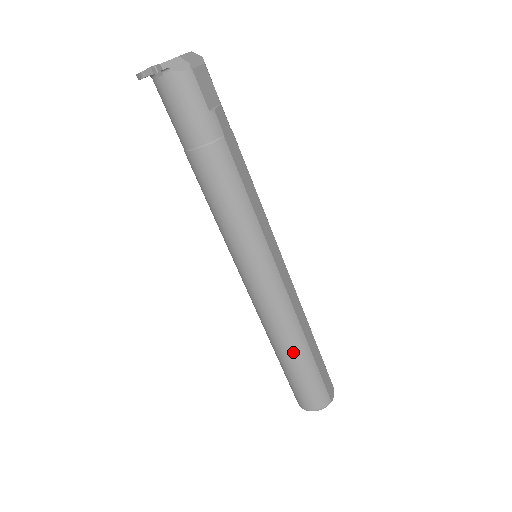
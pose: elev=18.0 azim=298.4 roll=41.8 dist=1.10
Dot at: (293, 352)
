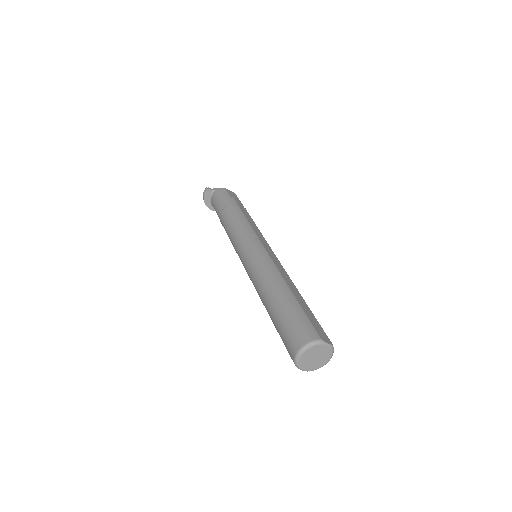
Dot at: (276, 293)
